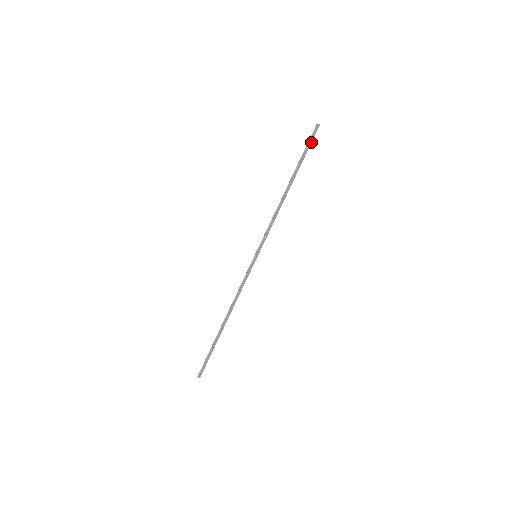
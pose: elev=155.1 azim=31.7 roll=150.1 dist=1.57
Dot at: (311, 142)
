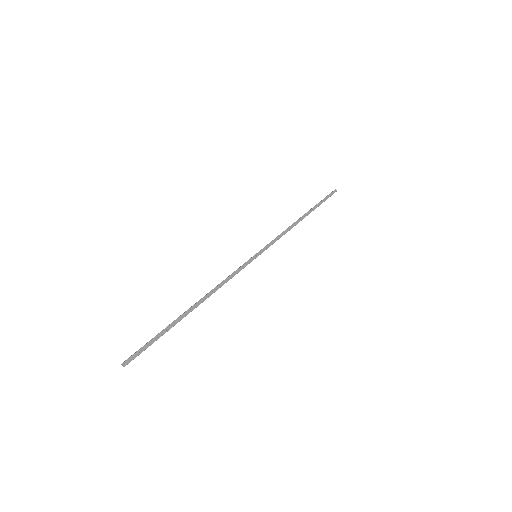
Dot at: occluded
